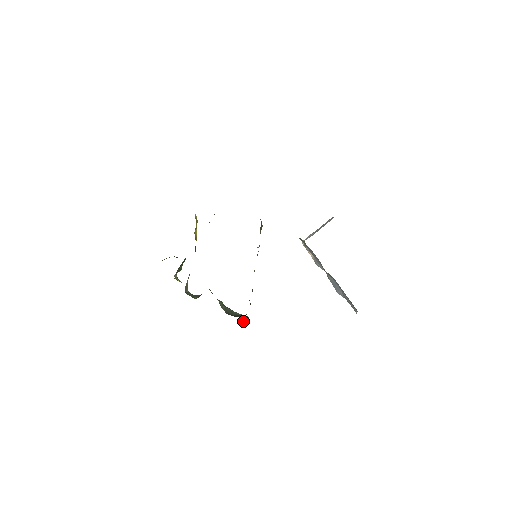
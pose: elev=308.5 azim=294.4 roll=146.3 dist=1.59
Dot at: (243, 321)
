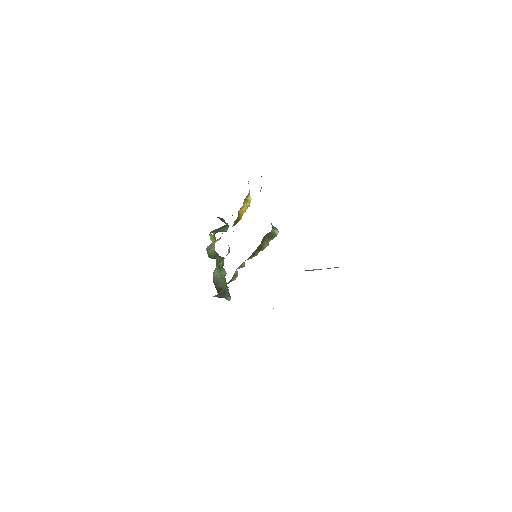
Dot at: (215, 296)
